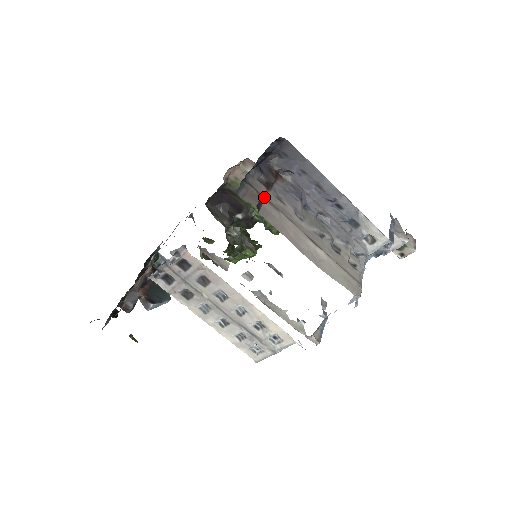
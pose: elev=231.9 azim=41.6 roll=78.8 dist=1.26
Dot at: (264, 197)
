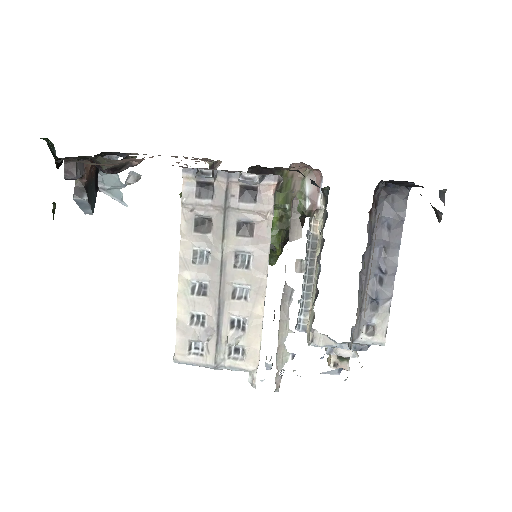
Dot at: occluded
